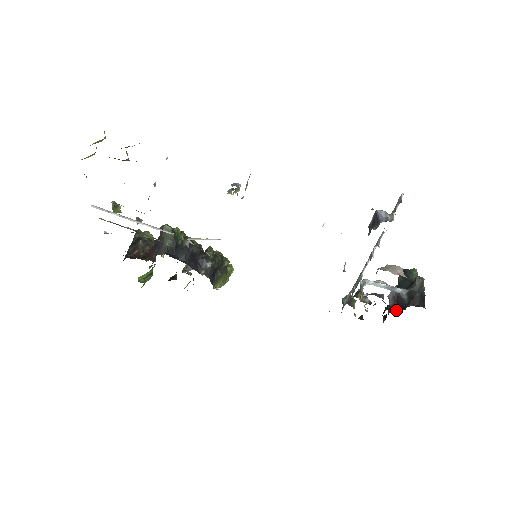
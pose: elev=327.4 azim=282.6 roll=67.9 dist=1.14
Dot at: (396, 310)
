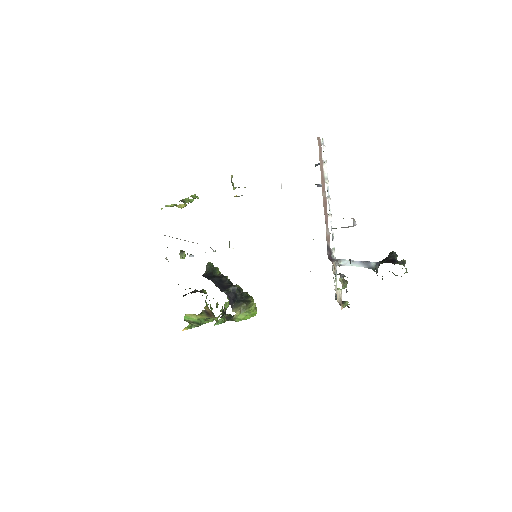
Dot at: occluded
